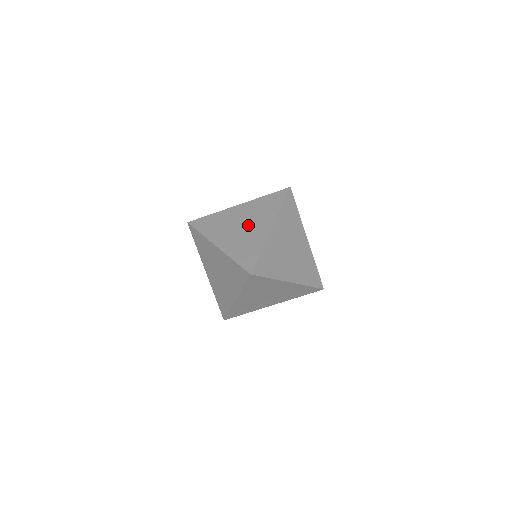
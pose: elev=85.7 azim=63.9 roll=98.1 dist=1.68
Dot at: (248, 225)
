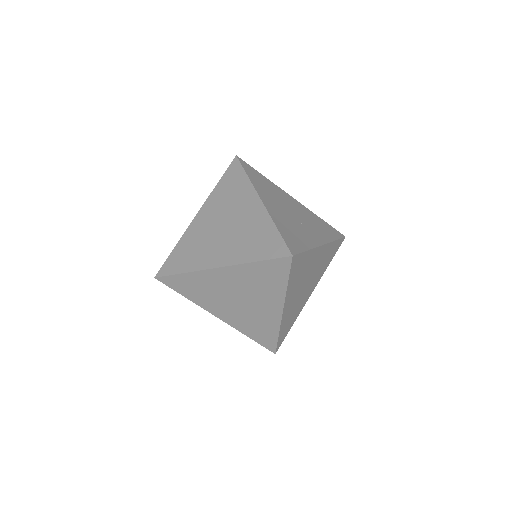
Dot at: (231, 220)
